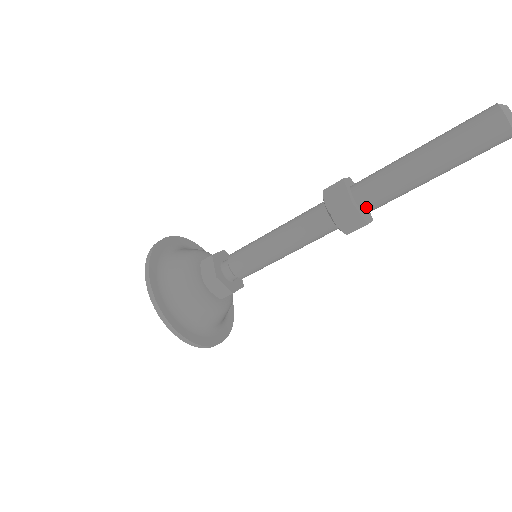
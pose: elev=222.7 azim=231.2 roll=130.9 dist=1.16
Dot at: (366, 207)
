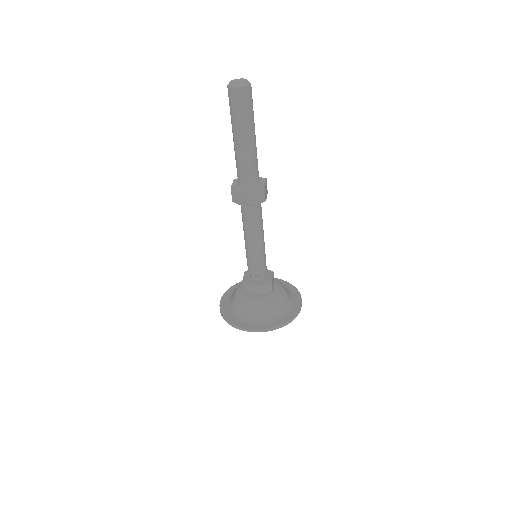
Dot at: (254, 183)
